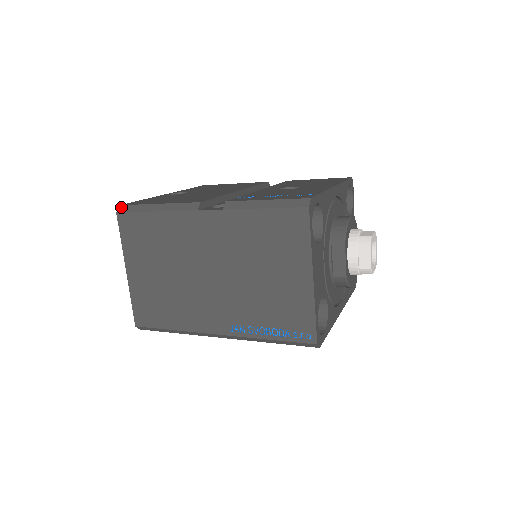
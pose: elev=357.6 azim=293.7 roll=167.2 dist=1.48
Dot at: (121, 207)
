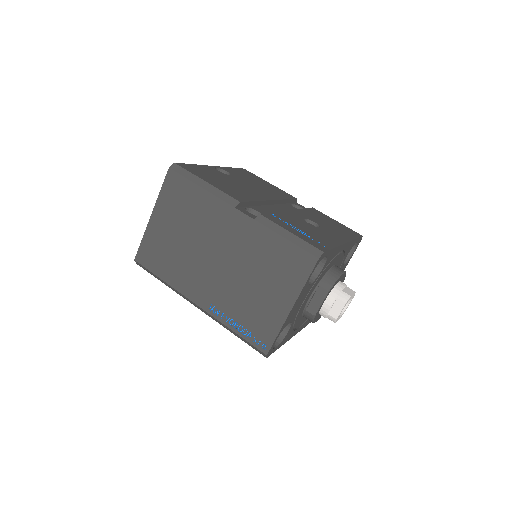
Dot at: (175, 165)
